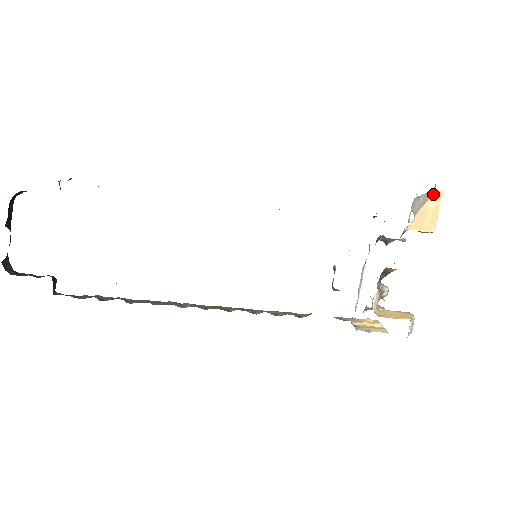
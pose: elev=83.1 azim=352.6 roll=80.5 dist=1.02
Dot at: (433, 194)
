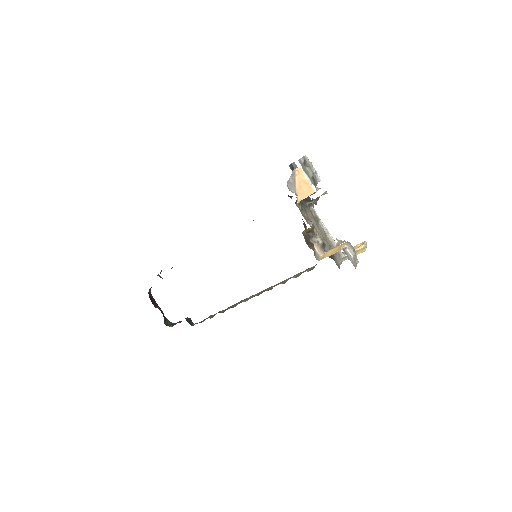
Dot at: (295, 173)
